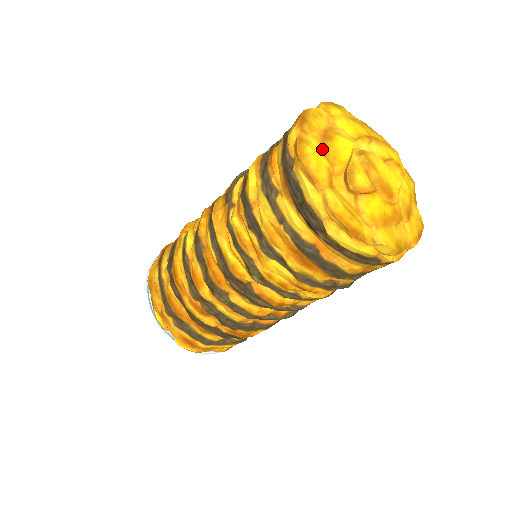
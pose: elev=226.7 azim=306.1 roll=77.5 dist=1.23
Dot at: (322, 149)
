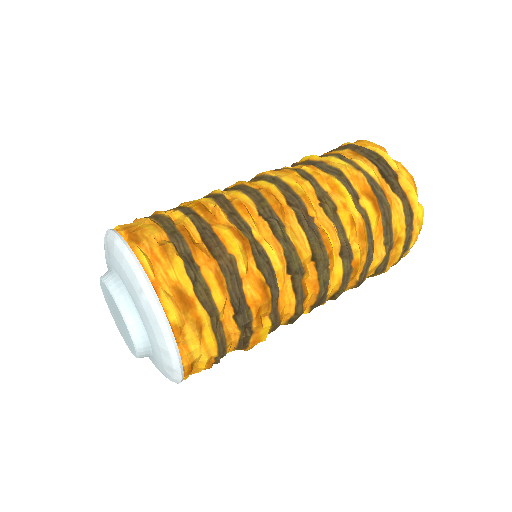
Dot at: occluded
